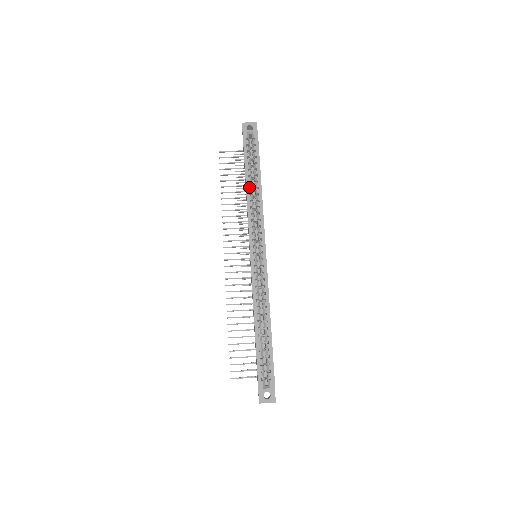
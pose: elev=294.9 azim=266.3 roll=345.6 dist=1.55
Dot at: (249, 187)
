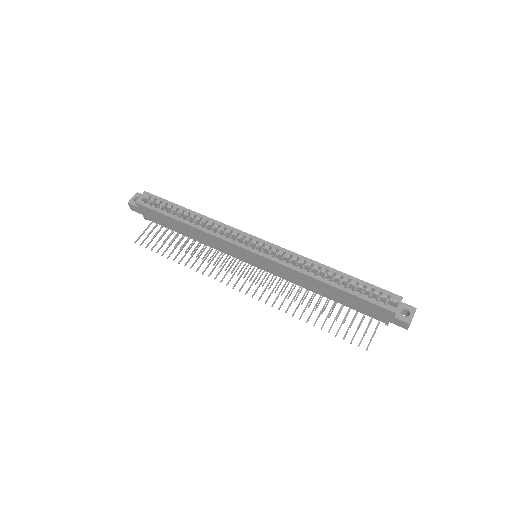
Dot at: (189, 222)
